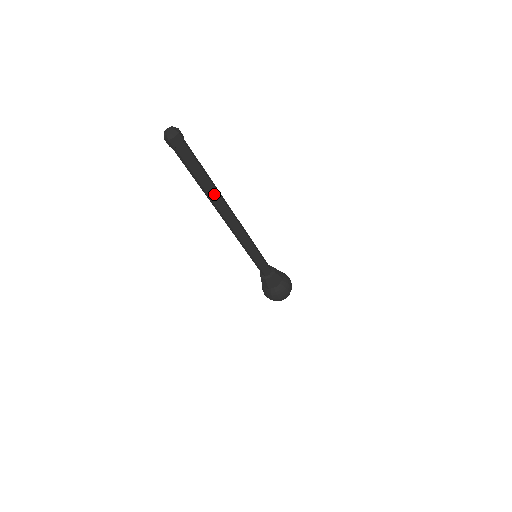
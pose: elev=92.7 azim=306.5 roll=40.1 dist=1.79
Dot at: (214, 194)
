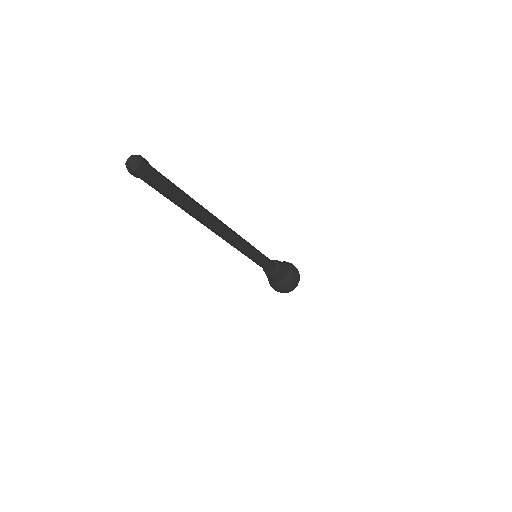
Dot at: (194, 214)
